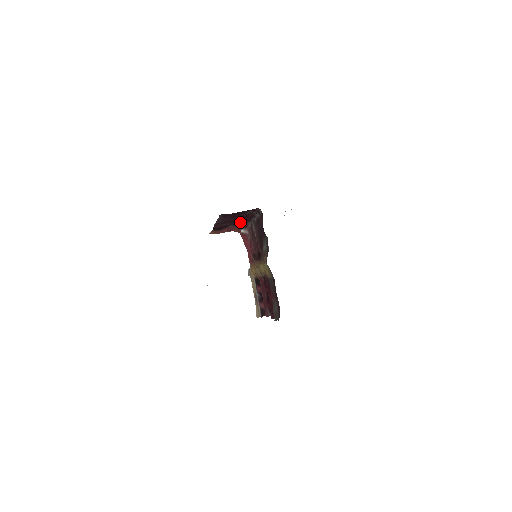
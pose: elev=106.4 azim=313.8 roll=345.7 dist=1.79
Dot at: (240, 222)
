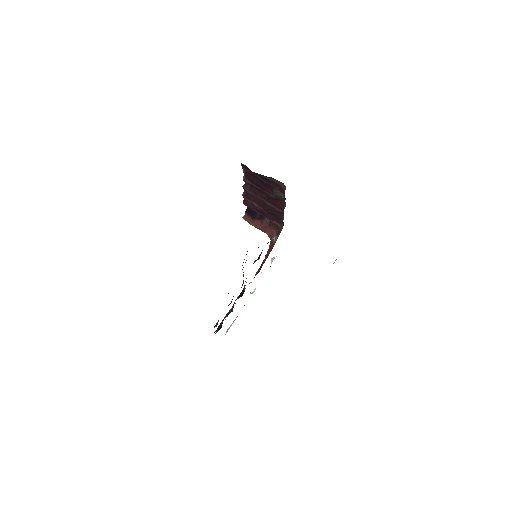
Dot at: (273, 216)
